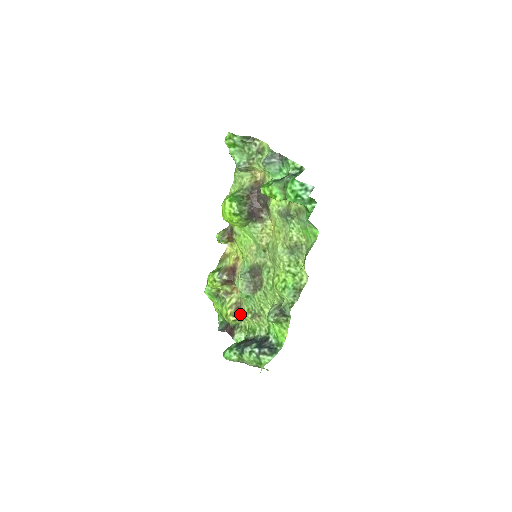
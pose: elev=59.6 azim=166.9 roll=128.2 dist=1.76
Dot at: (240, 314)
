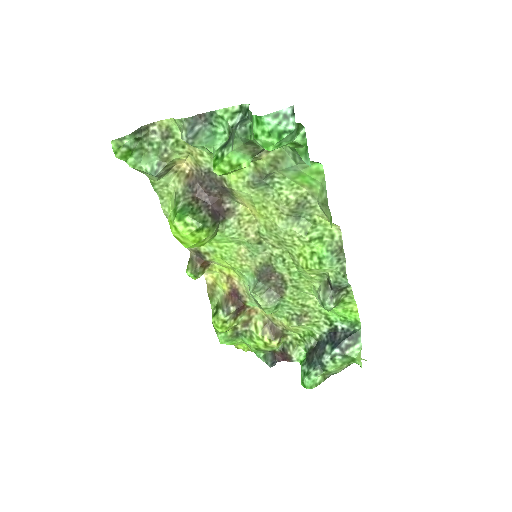
Dot at: (279, 331)
